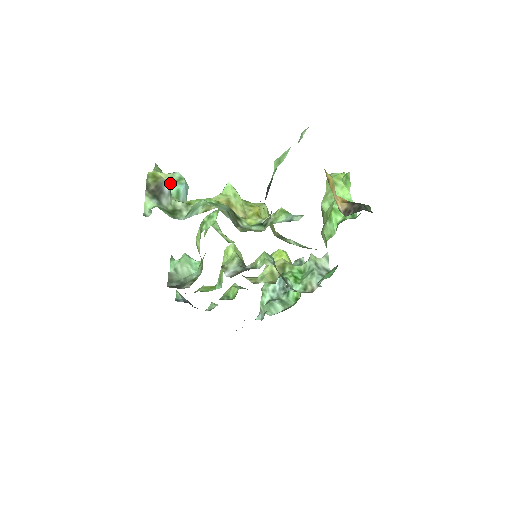
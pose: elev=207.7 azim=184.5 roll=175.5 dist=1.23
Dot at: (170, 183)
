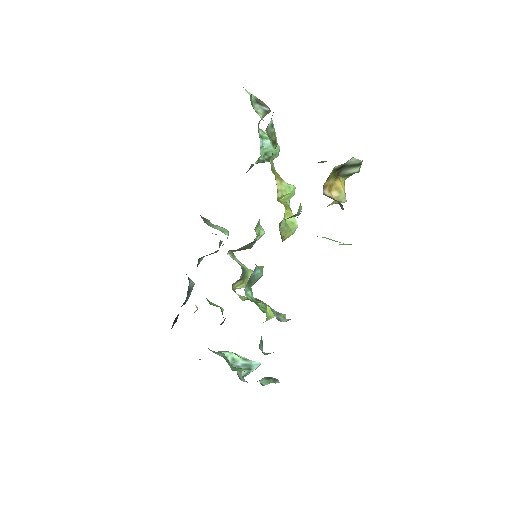
Dot at: occluded
